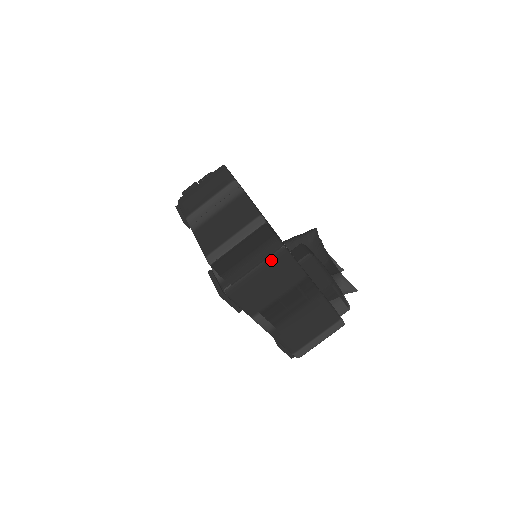
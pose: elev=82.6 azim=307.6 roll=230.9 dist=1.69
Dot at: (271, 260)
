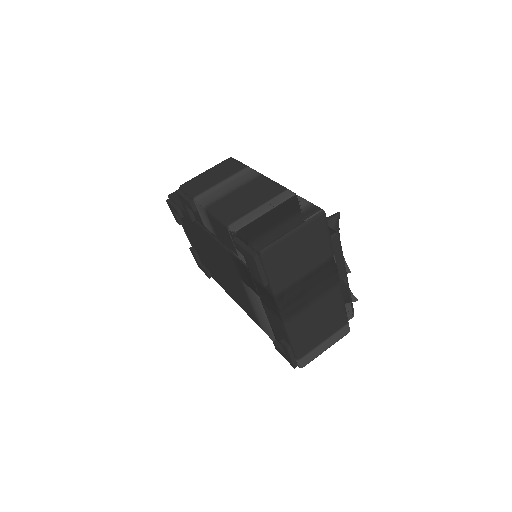
Dot at: (311, 223)
